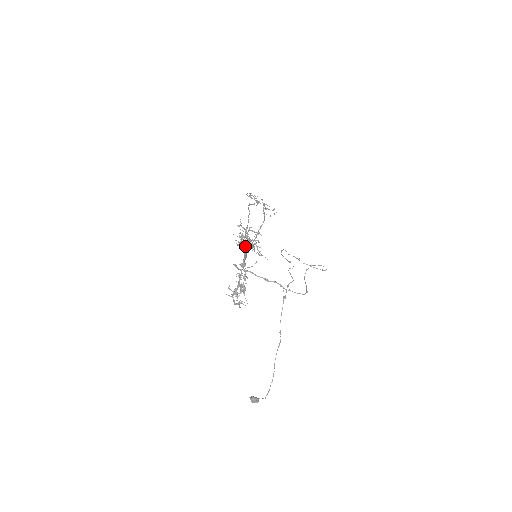
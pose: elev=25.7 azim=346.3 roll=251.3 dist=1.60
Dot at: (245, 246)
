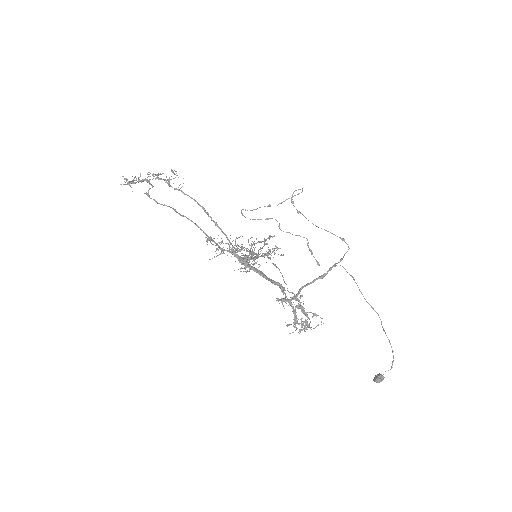
Dot at: (238, 259)
